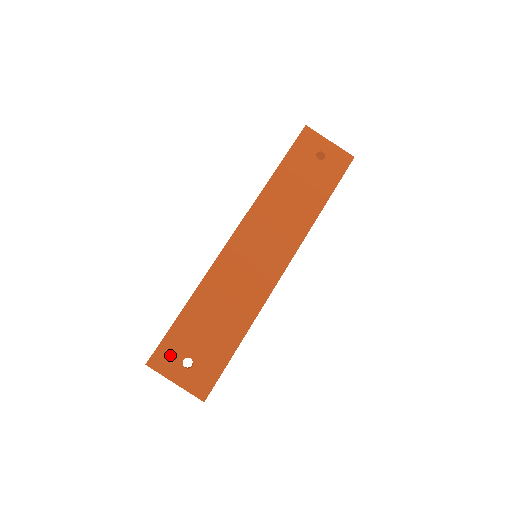
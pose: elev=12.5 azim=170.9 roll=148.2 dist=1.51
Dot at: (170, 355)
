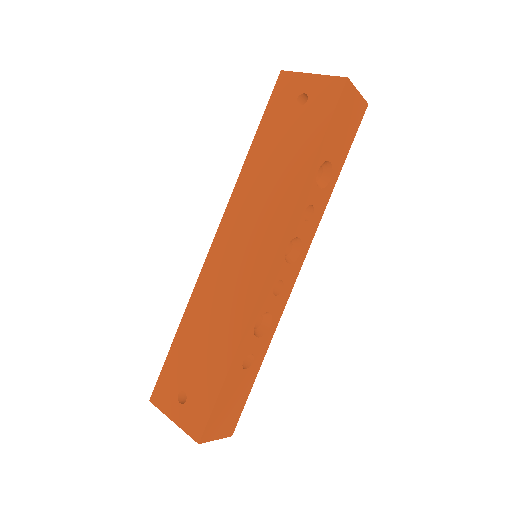
Dot at: (167, 389)
